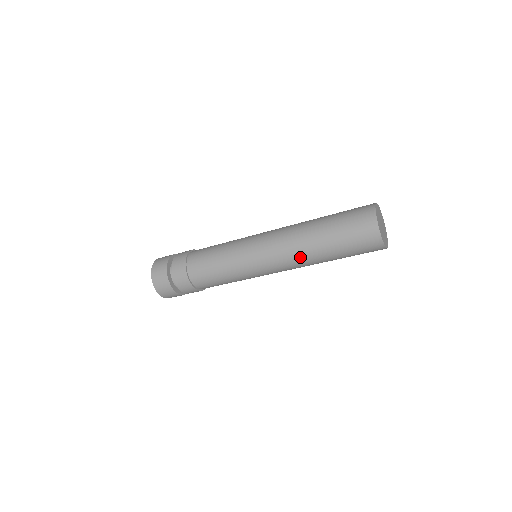
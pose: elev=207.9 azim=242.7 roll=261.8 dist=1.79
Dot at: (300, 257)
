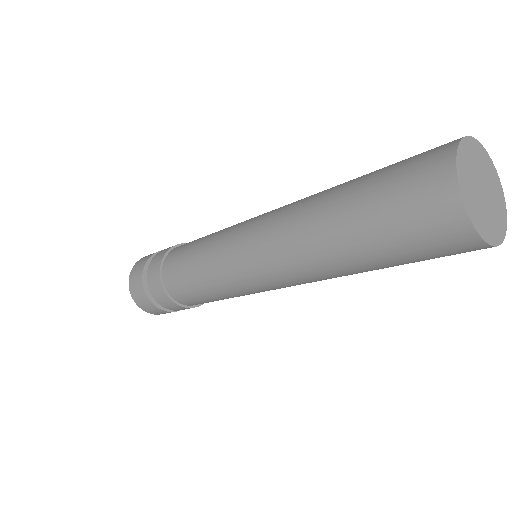
Dot at: (307, 264)
